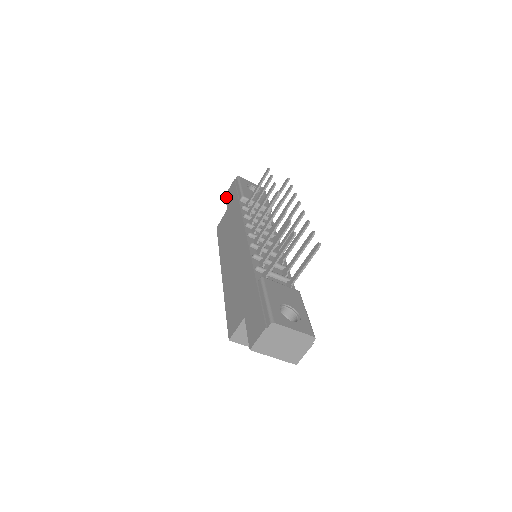
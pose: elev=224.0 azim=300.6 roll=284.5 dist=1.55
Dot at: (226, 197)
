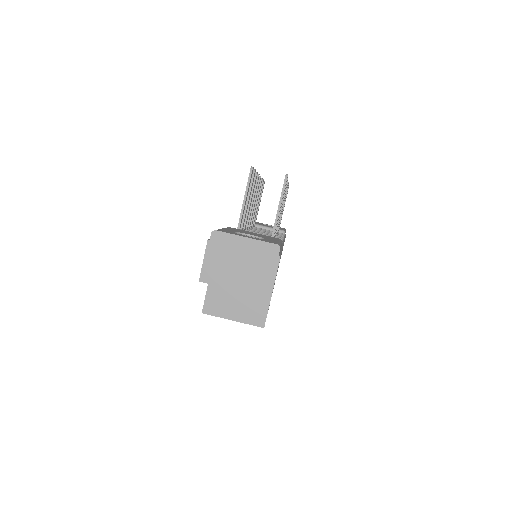
Dot at: occluded
